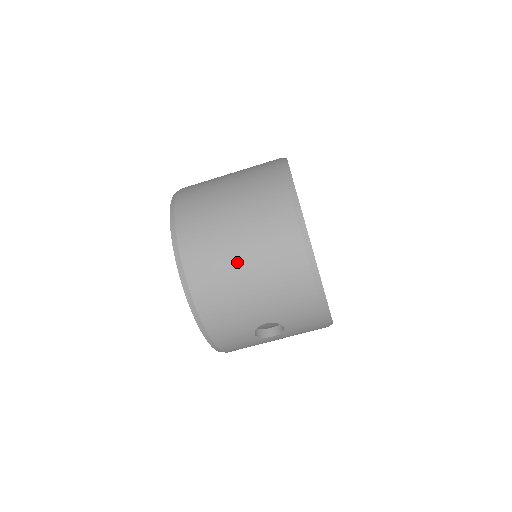
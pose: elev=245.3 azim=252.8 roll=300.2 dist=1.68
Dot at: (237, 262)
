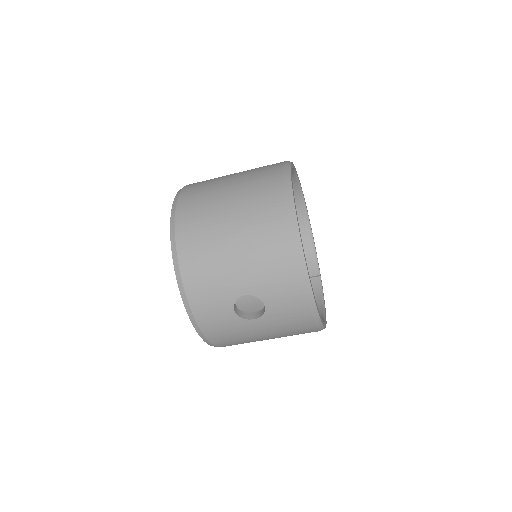
Dot at: (224, 224)
